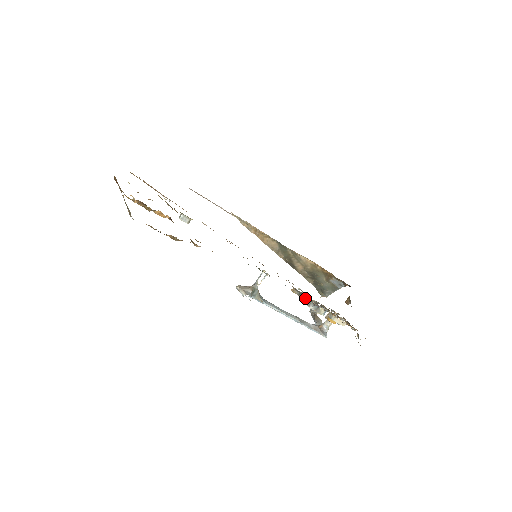
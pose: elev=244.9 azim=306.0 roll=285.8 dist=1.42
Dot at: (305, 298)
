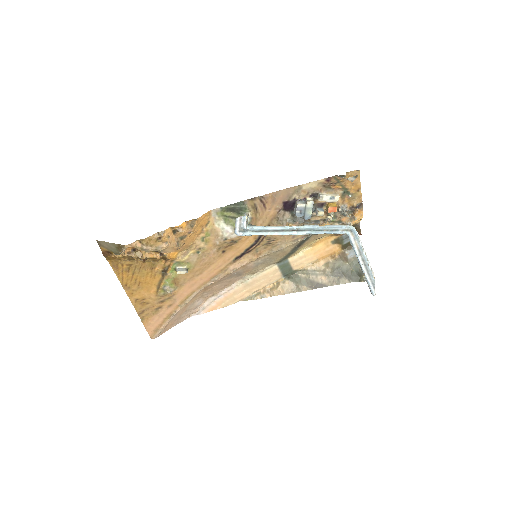
Dot at: (294, 211)
